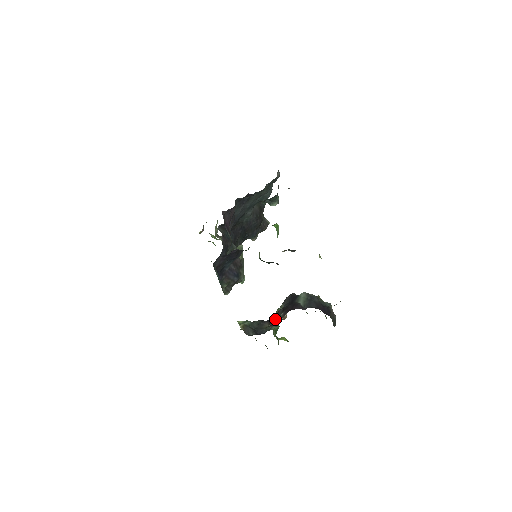
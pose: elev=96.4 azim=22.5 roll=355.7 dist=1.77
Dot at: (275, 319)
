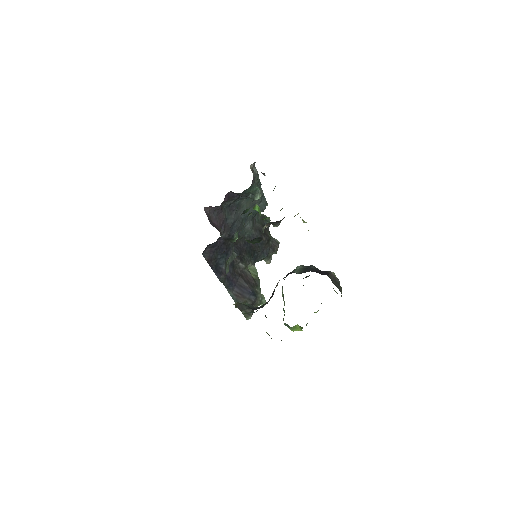
Dot at: (272, 294)
